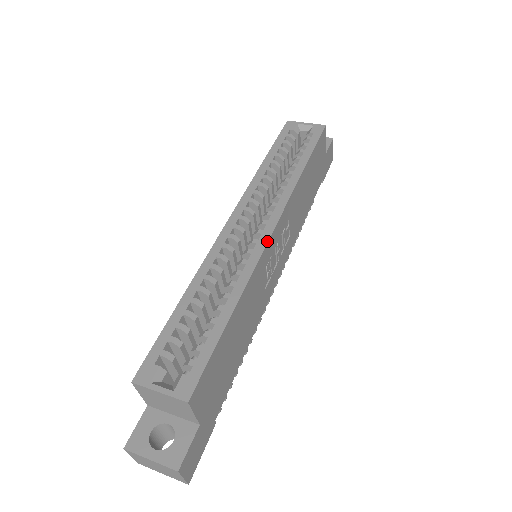
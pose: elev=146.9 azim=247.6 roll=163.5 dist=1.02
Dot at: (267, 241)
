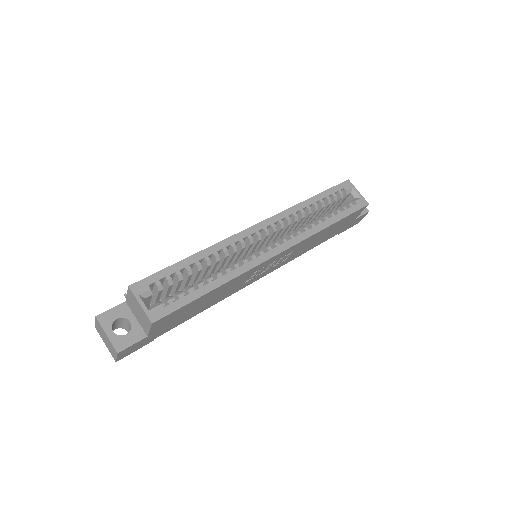
Dot at: (269, 259)
